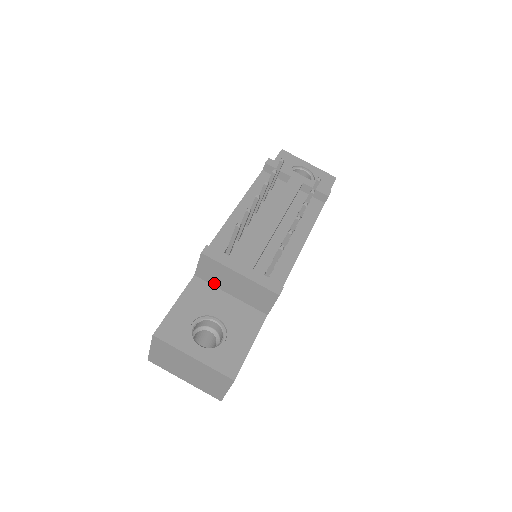
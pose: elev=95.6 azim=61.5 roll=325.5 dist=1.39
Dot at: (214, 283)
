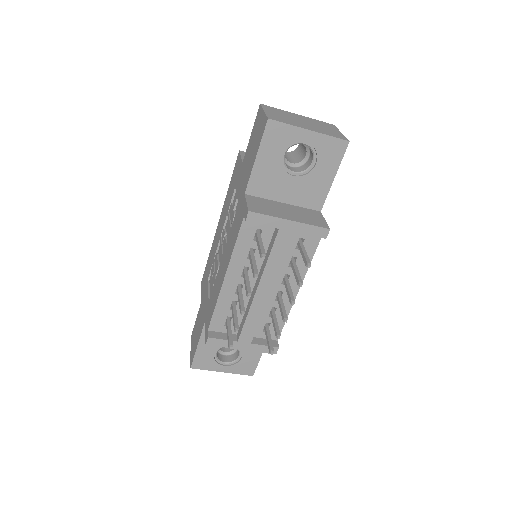
Dot at: occluded
